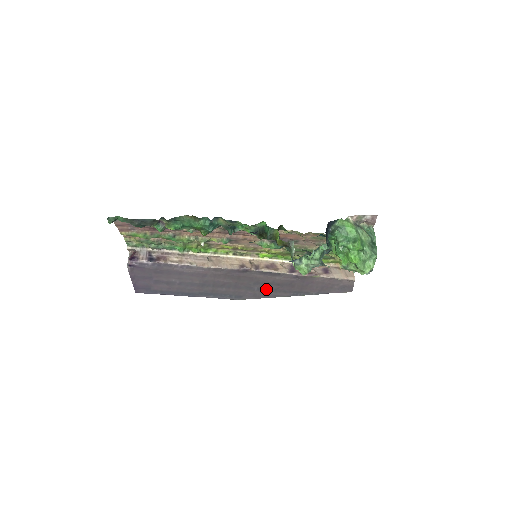
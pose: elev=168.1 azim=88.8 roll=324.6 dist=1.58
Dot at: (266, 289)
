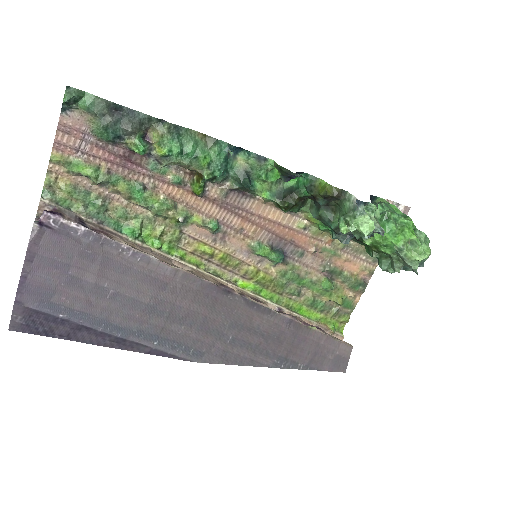
Dot at: (243, 343)
